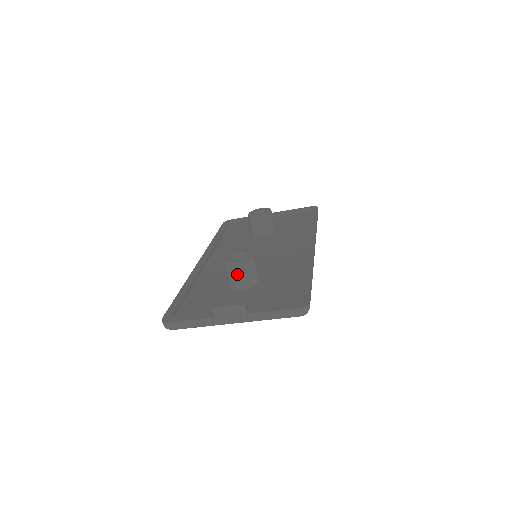
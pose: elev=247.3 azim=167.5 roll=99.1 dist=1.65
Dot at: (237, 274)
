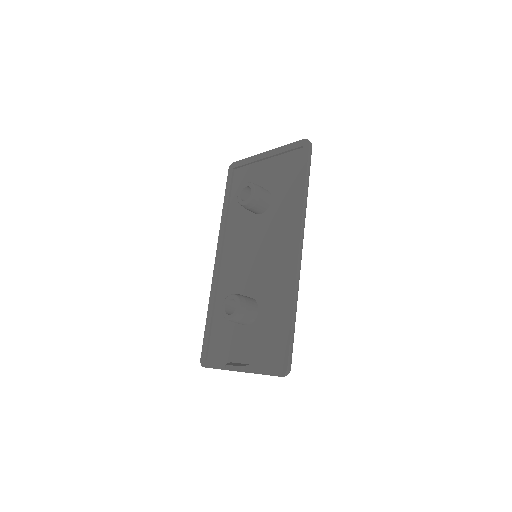
Dot at: occluded
